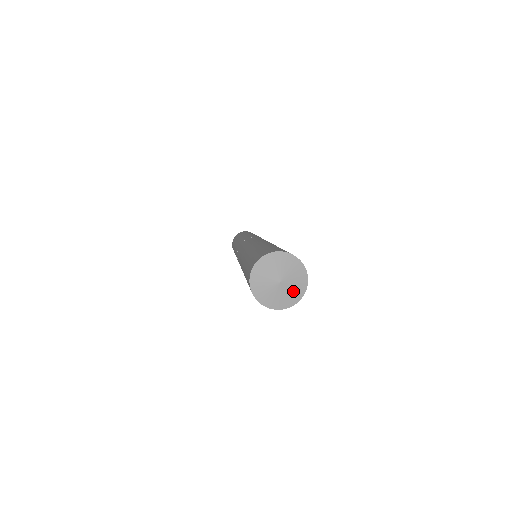
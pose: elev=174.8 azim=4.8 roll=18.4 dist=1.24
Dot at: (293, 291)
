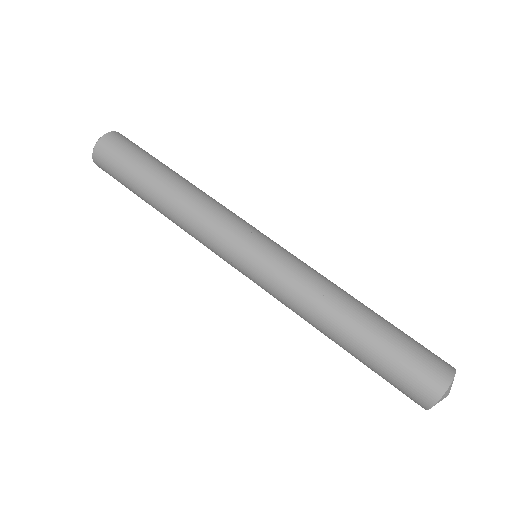
Dot at: occluded
